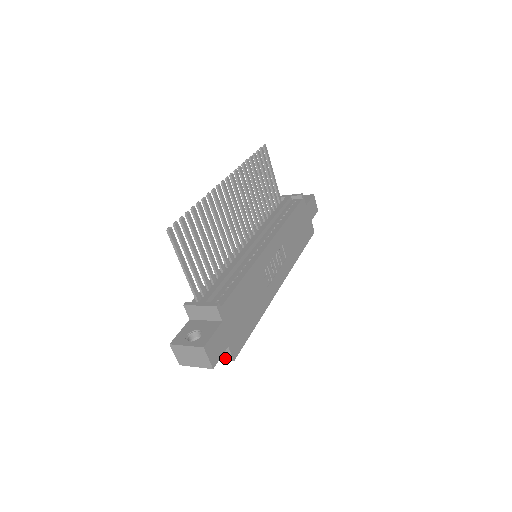
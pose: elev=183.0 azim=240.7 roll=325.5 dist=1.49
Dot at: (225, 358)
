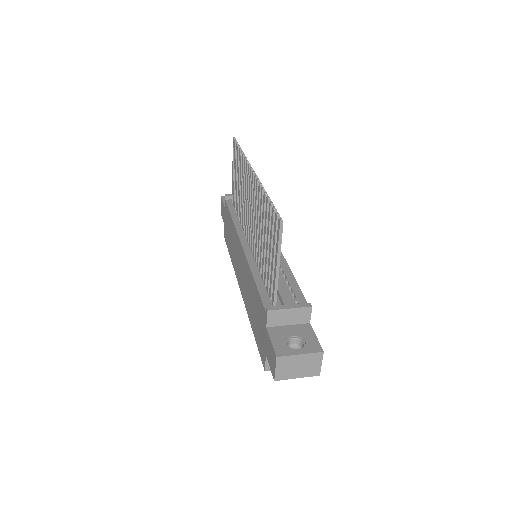
Dot at: occluded
